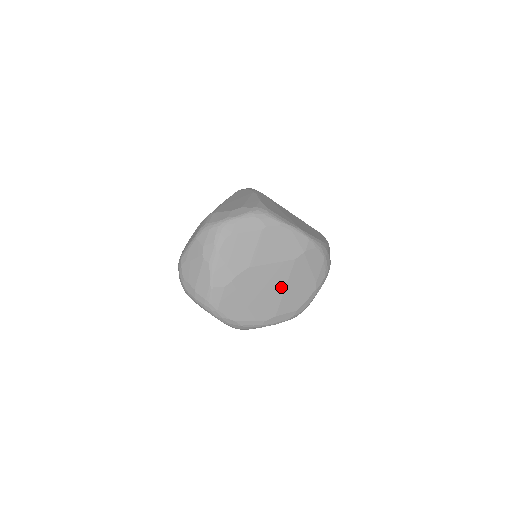
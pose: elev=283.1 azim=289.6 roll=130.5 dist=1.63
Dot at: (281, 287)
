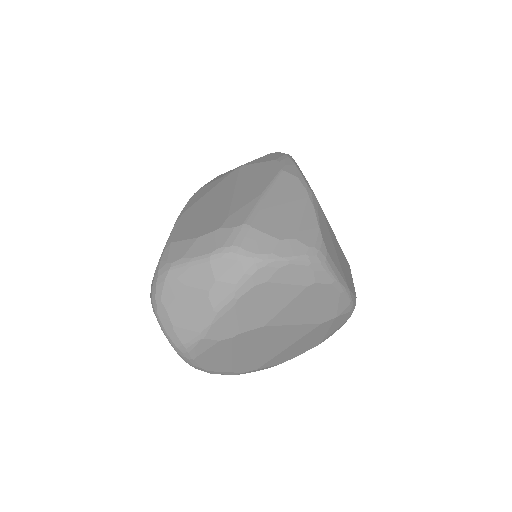
Dot at: (284, 346)
